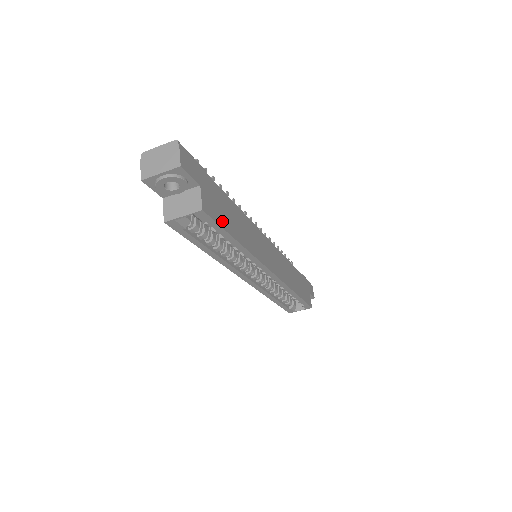
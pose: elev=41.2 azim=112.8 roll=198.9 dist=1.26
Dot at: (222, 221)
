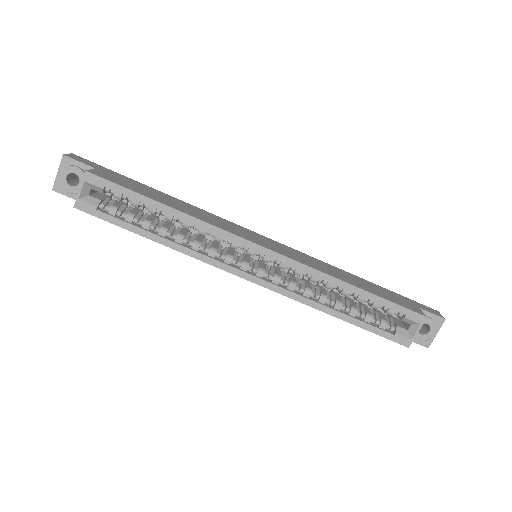
Dot at: (129, 187)
